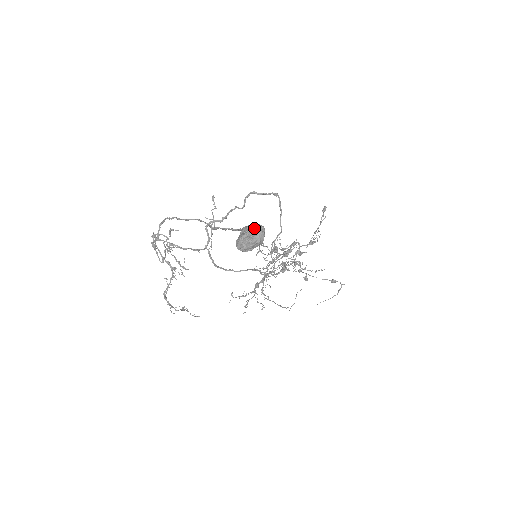
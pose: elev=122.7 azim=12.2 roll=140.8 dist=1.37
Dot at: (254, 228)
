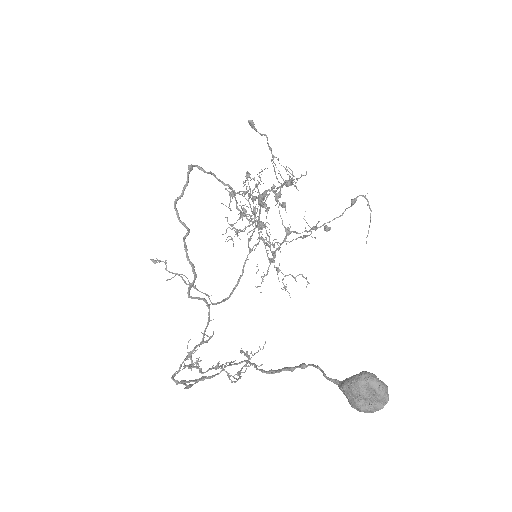
Dot at: (365, 389)
